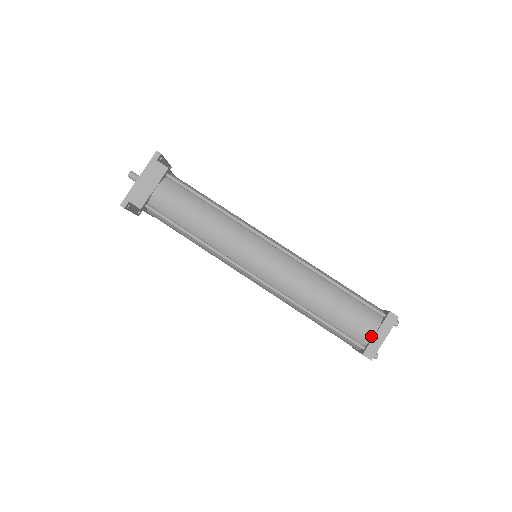
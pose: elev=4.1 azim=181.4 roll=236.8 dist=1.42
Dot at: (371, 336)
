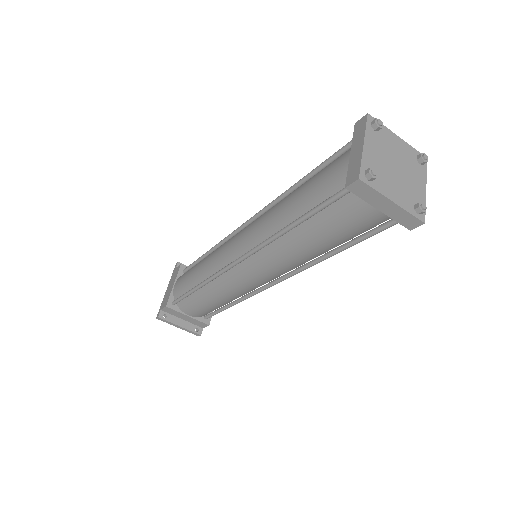
Dot at: (348, 164)
